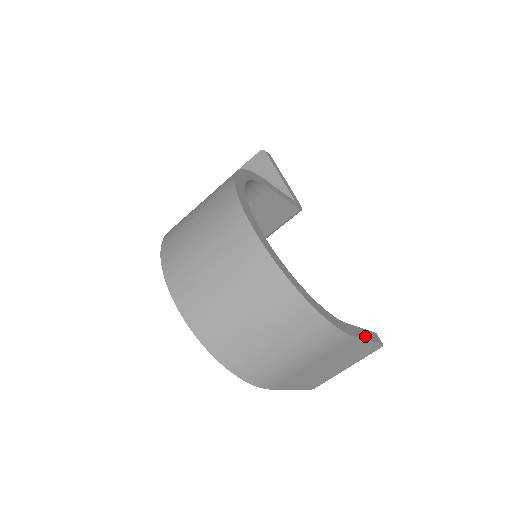
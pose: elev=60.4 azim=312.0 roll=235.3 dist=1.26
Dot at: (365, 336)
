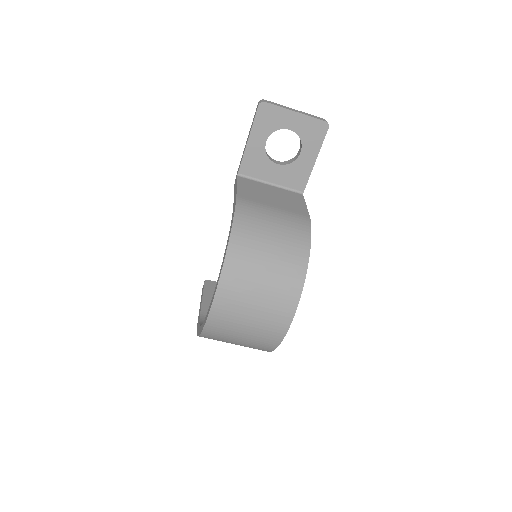
Dot at: occluded
